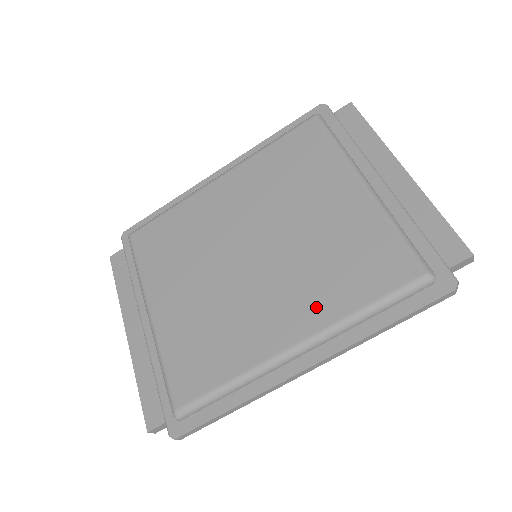
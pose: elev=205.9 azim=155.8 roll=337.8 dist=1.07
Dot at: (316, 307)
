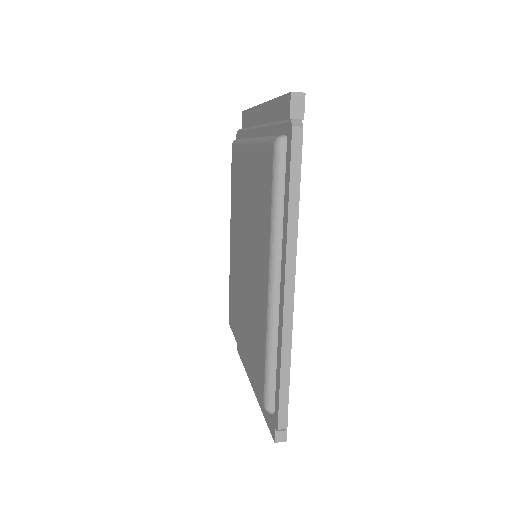
Dot at: (264, 244)
